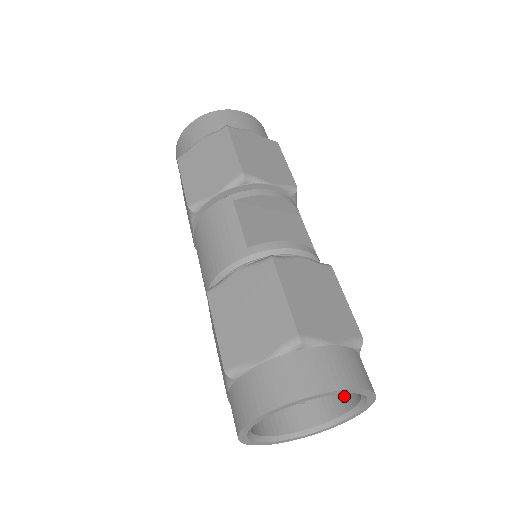
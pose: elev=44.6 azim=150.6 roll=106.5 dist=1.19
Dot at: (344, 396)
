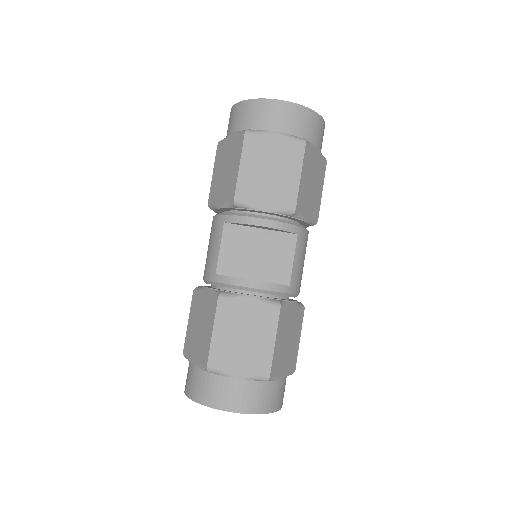
Dot at: occluded
